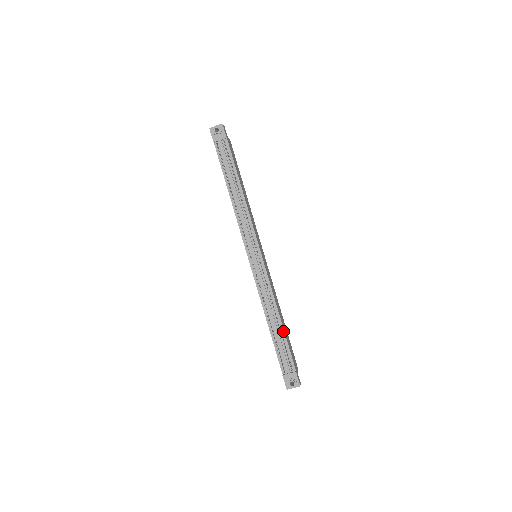
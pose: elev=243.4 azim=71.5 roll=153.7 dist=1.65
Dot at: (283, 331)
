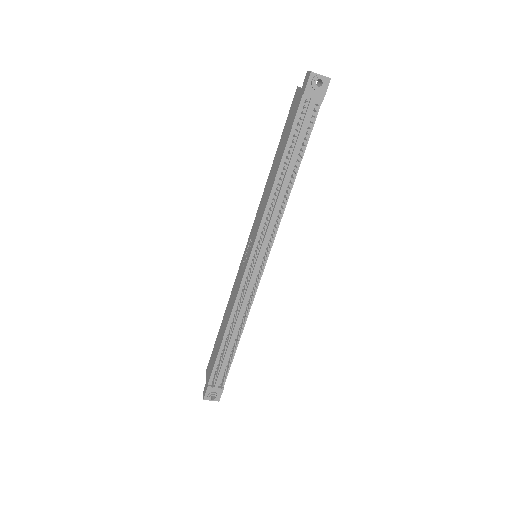
Dot at: (236, 347)
